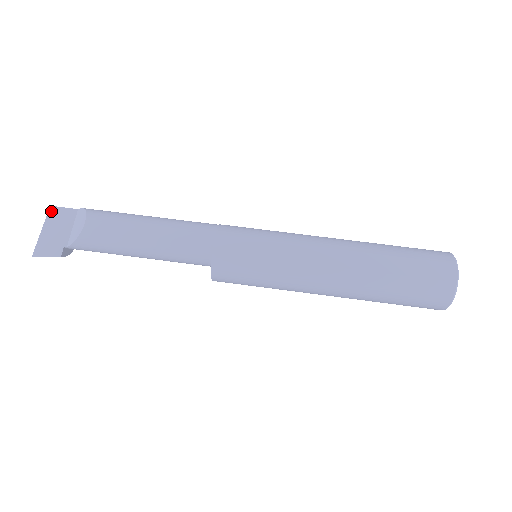
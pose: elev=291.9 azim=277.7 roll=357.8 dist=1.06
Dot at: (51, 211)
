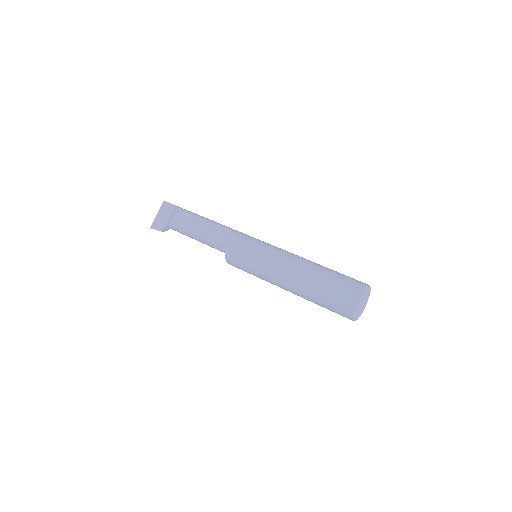
Dot at: (163, 204)
